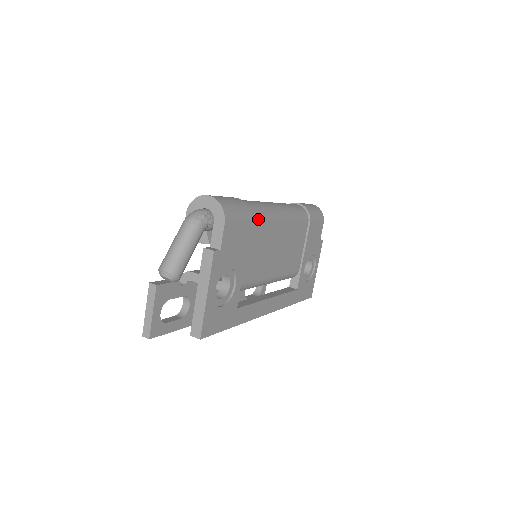
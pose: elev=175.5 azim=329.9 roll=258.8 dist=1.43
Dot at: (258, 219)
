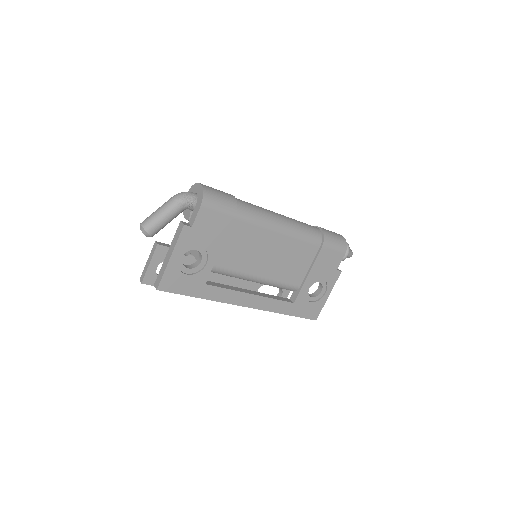
Dot at: (246, 219)
